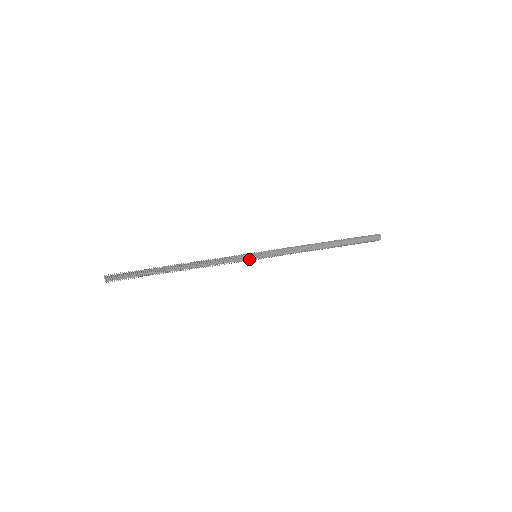
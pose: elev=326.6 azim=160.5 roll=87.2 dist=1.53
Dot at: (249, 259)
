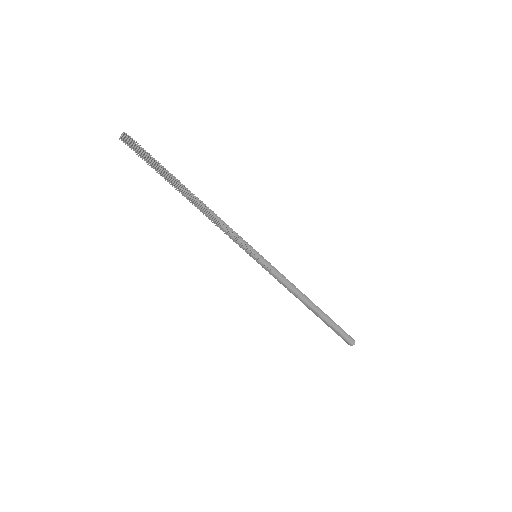
Dot at: (248, 252)
